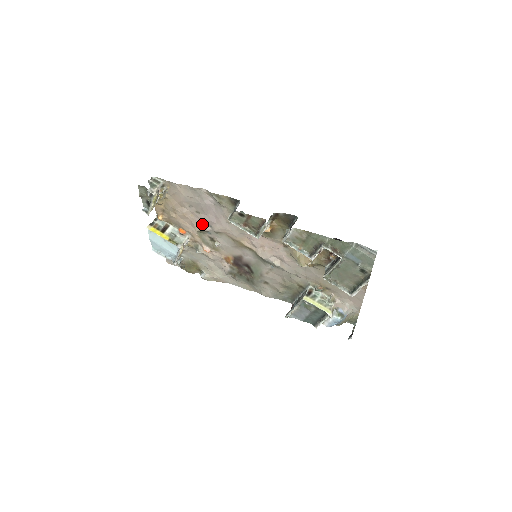
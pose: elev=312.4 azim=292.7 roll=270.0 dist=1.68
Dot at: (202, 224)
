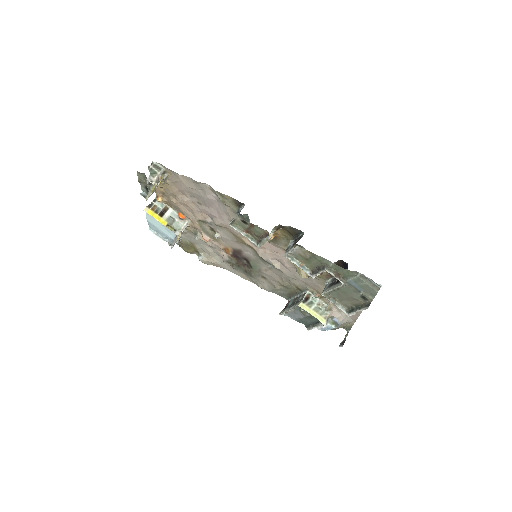
Dot at: (203, 215)
